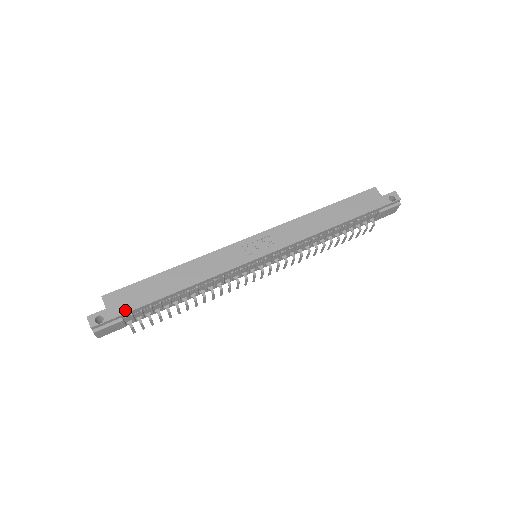
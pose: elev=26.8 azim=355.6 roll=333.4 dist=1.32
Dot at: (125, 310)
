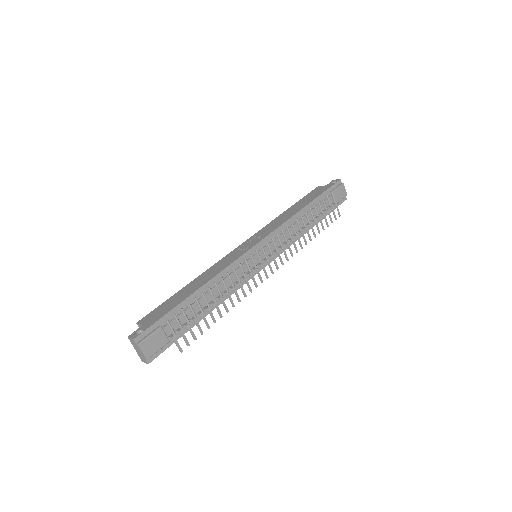
Dot at: (159, 317)
